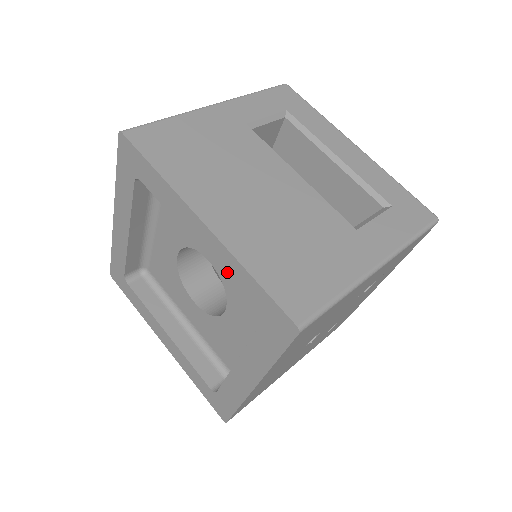
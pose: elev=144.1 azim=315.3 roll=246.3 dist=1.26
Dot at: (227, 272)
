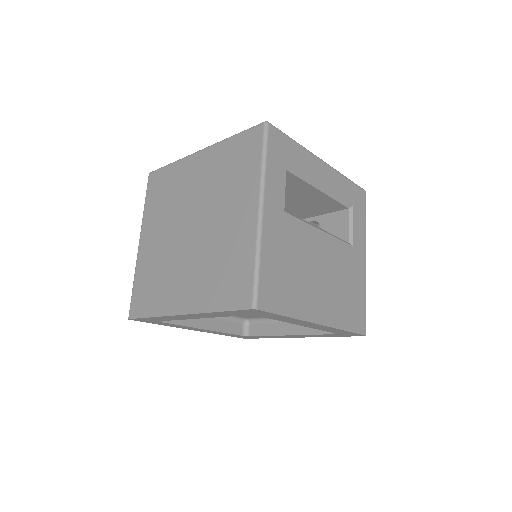
Dot at: occluded
